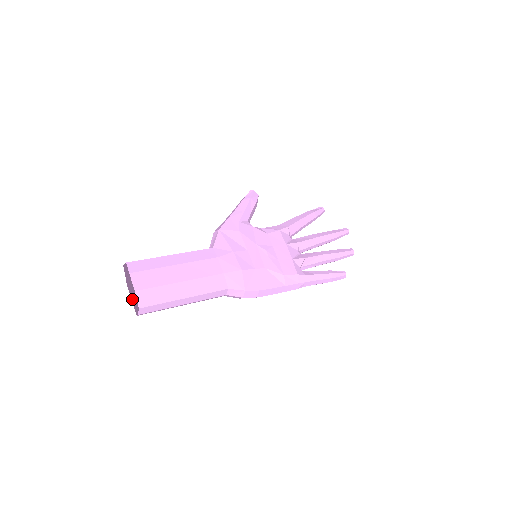
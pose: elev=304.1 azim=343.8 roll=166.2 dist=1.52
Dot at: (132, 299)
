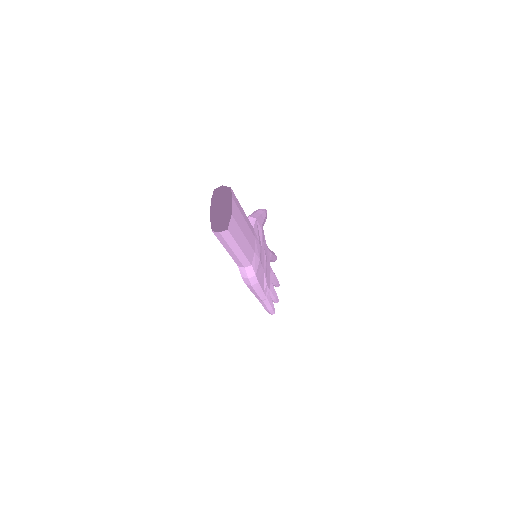
Dot at: (210, 215)
